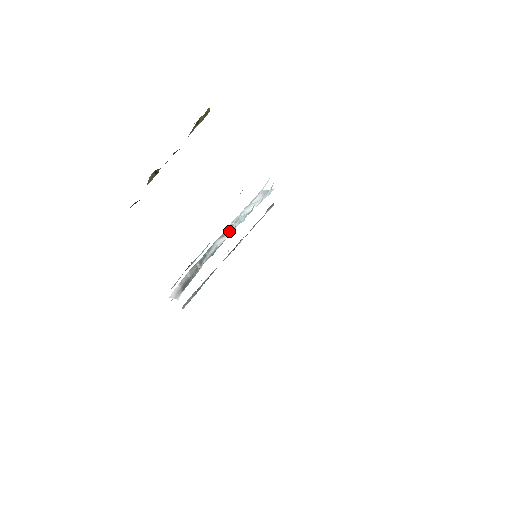
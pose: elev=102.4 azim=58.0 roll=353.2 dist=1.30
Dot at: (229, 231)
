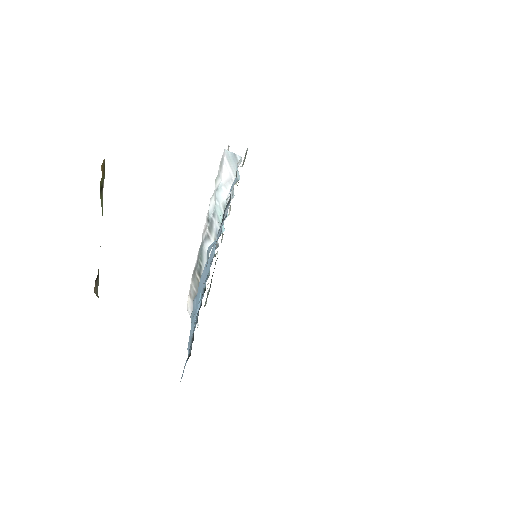
Dot at: (212, 232)
